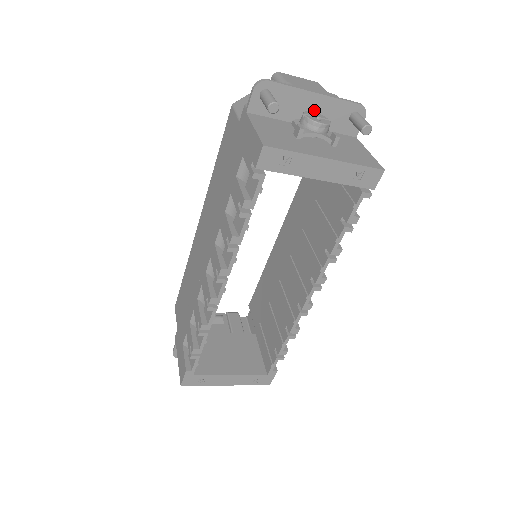
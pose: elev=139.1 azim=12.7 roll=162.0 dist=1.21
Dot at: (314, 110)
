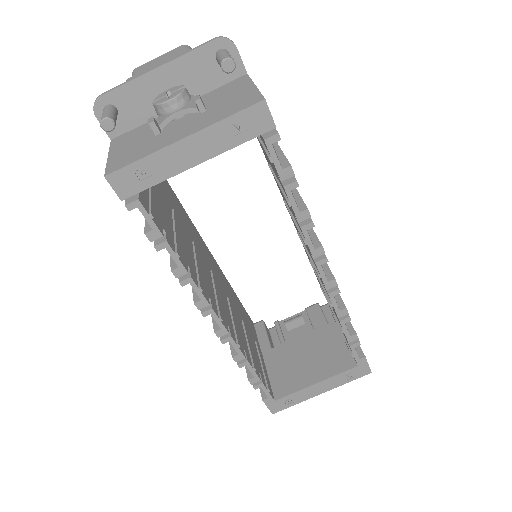
Dot at: (172, 85)
